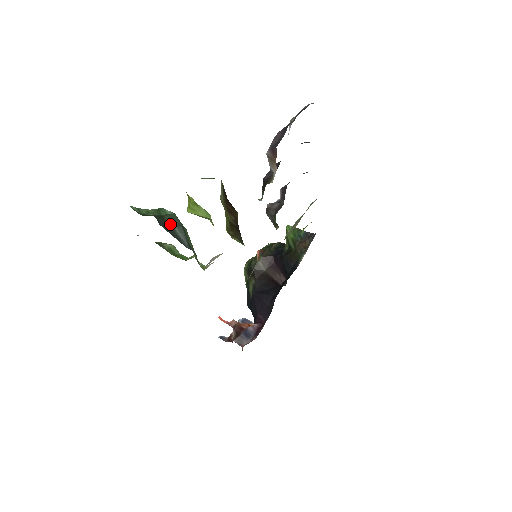
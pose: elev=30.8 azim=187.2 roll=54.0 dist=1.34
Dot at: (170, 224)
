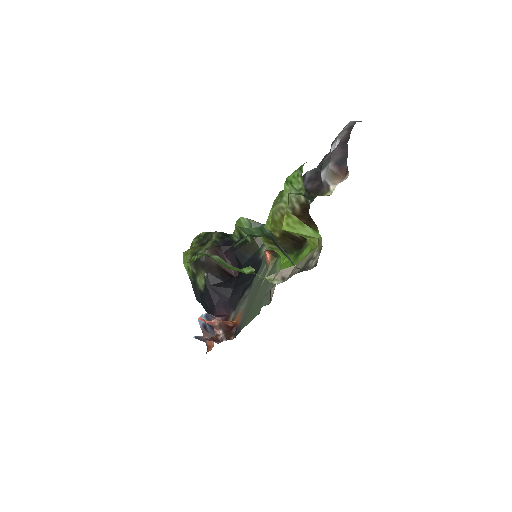
Dot at: (277, 244)
